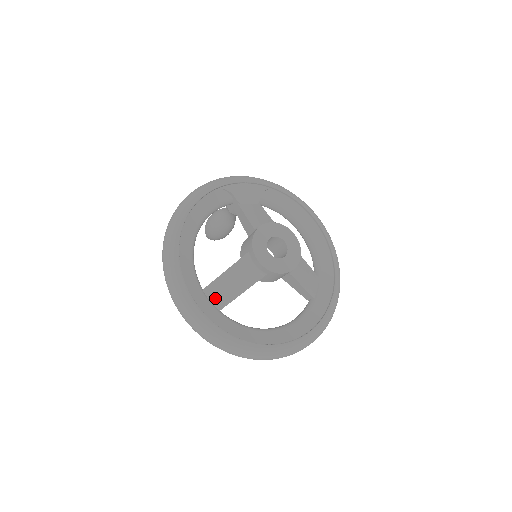
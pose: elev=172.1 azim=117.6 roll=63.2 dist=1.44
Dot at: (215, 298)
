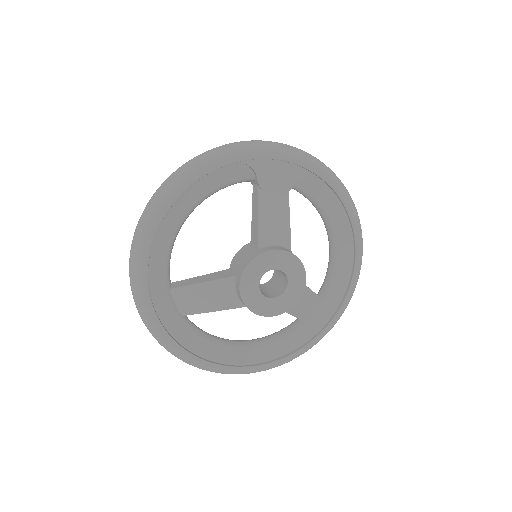
Dot at: (181, 303)
